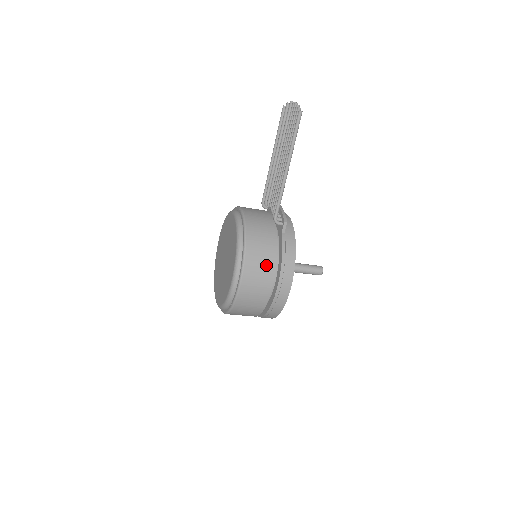
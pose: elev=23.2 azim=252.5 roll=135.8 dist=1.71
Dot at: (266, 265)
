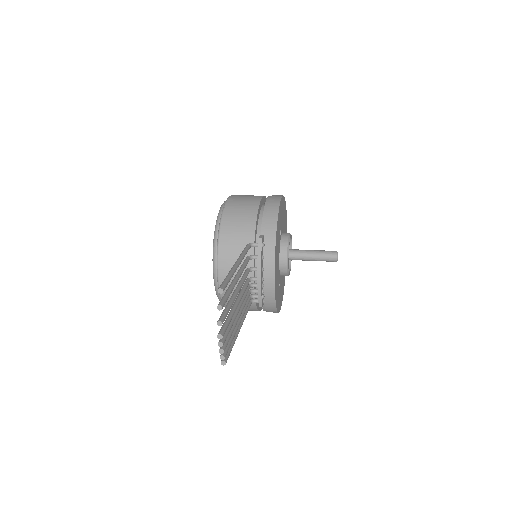
Dot at: occluded
